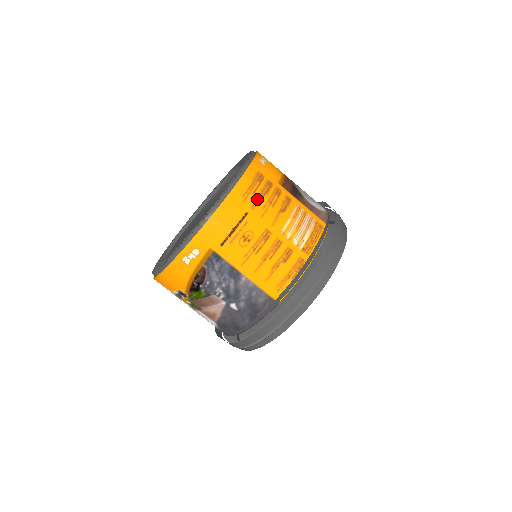
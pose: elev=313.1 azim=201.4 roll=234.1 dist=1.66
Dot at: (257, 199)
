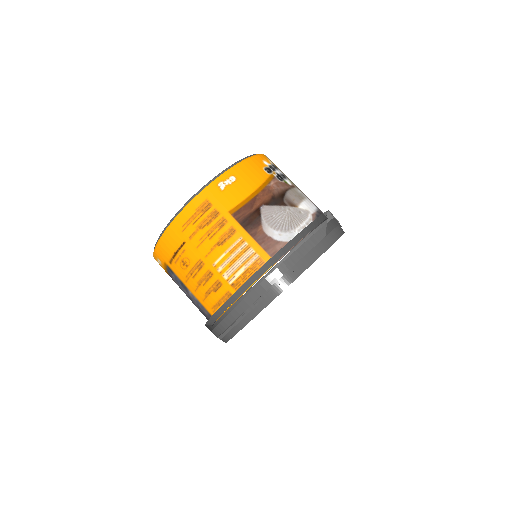
Dot at: (195, 230)
